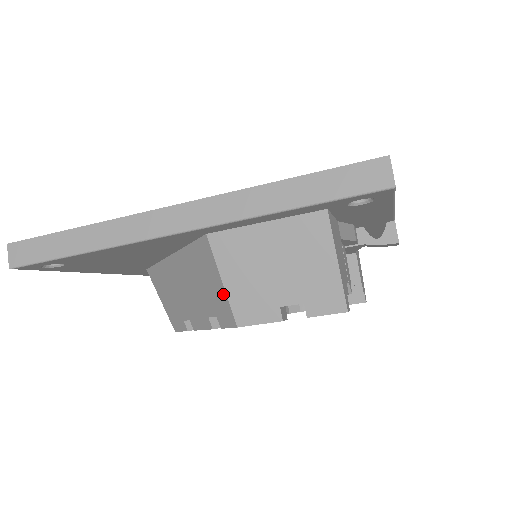
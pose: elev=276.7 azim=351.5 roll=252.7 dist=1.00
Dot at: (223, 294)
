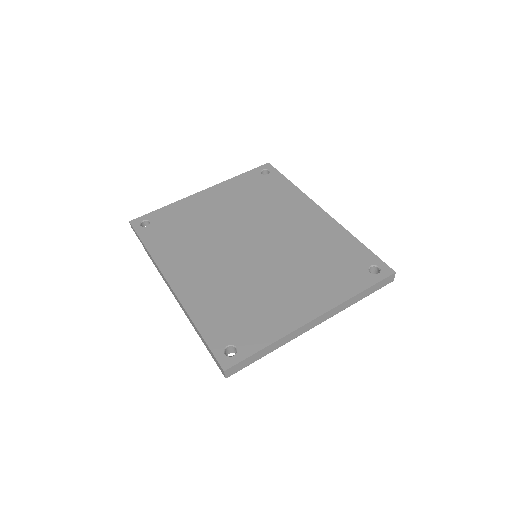
Dot at: occluded
